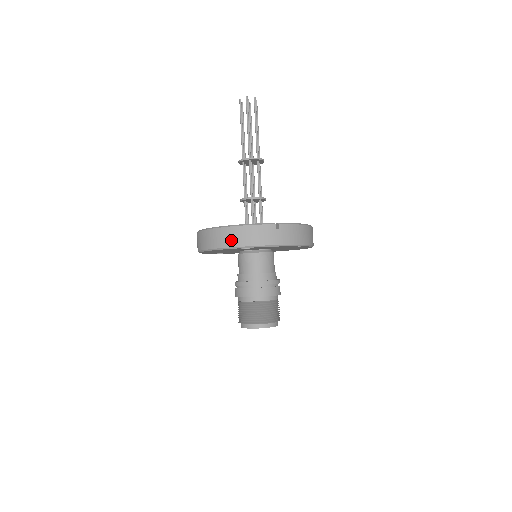
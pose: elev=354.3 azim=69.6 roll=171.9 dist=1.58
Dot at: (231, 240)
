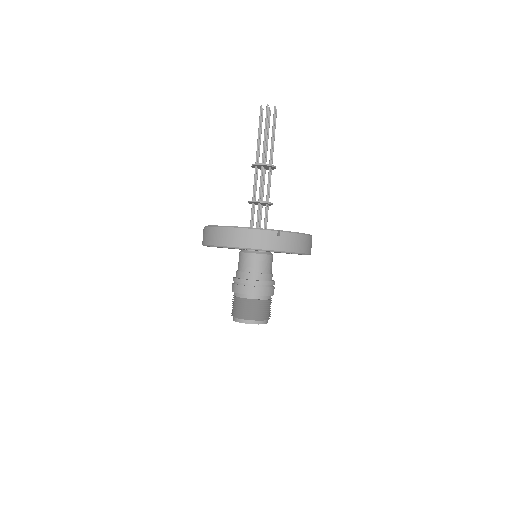
Dot at: (234, 240)
